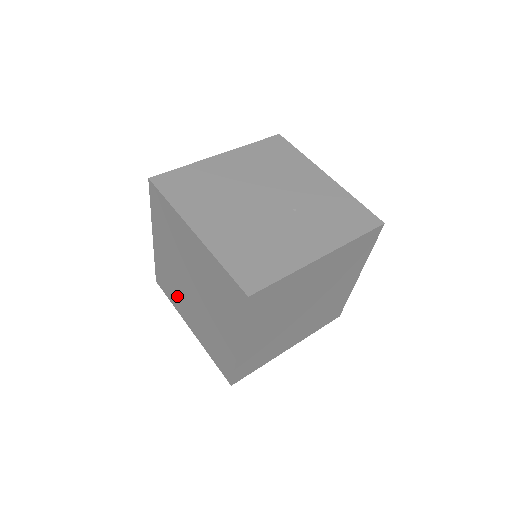
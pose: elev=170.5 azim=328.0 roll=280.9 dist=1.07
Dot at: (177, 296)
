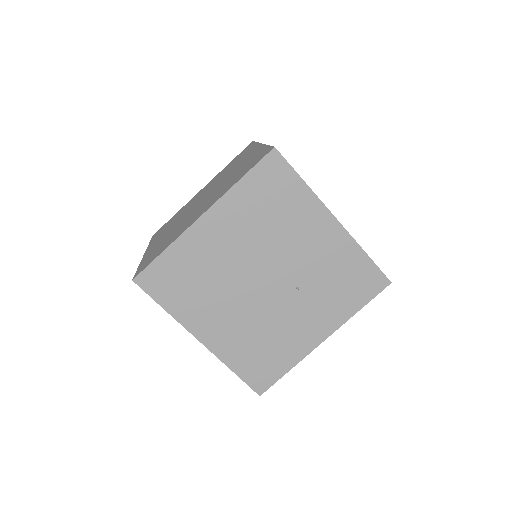
Dot at: occluded
